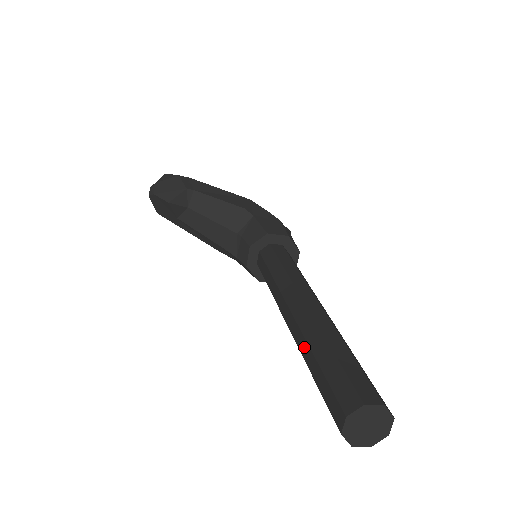
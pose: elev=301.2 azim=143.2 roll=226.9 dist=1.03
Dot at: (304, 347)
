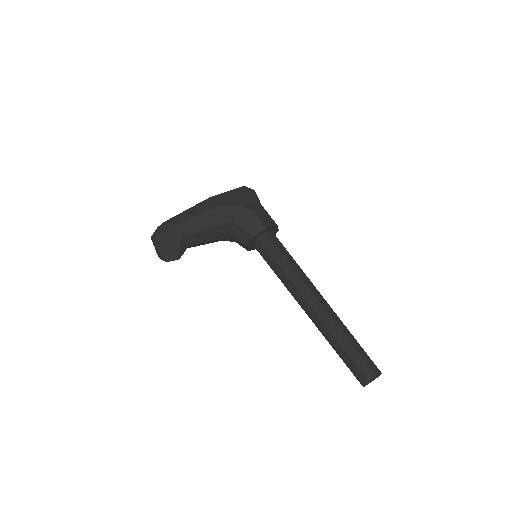
Dot at: occluded
